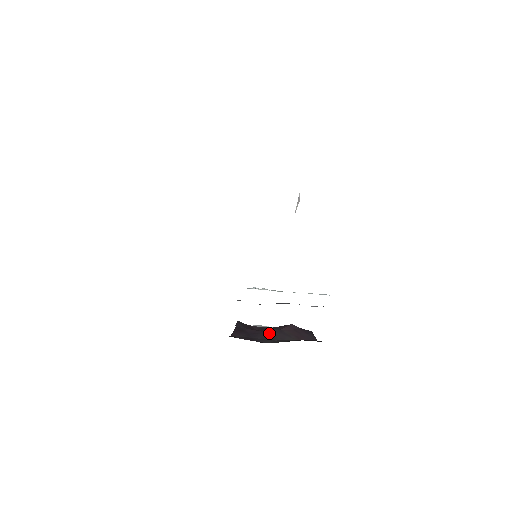
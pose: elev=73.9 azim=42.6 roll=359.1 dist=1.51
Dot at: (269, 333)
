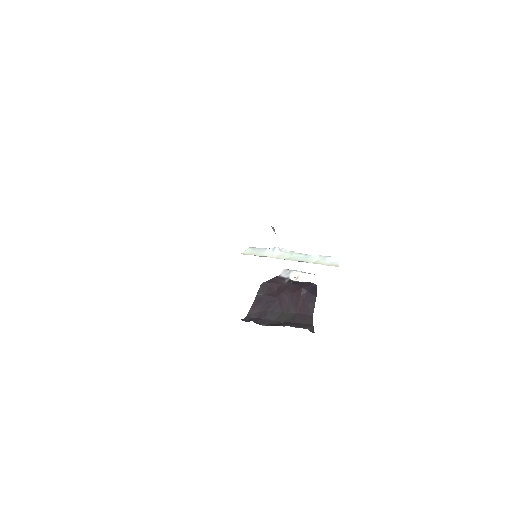
Dot at: (281, 300)
